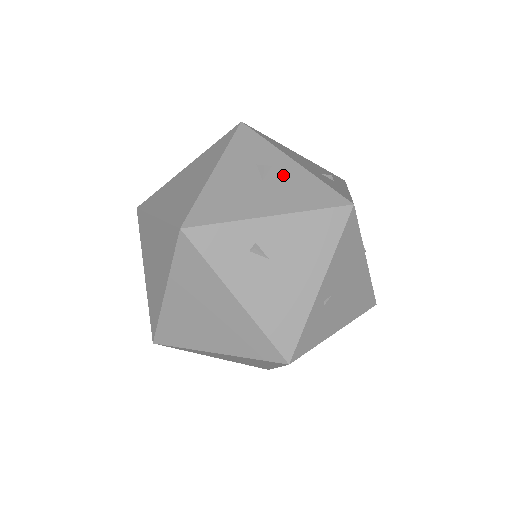
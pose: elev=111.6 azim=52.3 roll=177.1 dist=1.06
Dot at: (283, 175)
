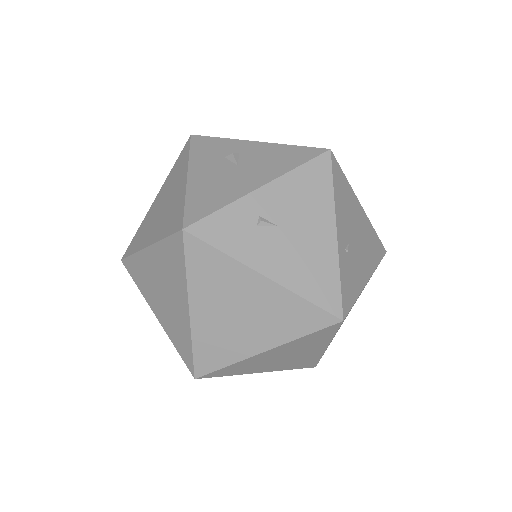
Dot at: (254, 155)
